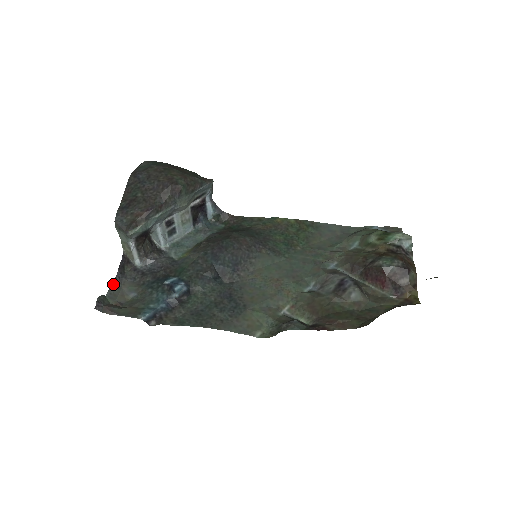
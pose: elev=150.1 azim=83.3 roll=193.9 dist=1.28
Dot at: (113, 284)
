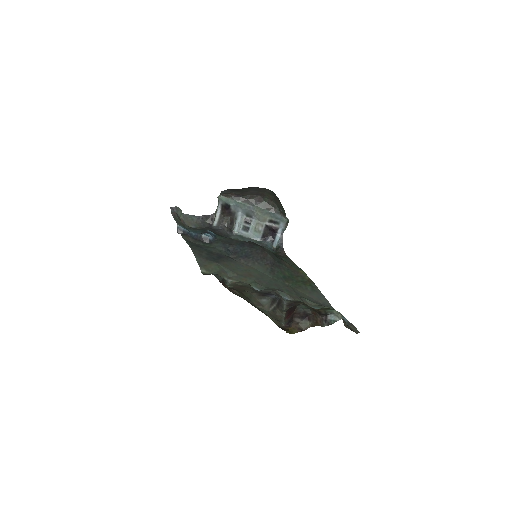
Dot at: (193, 216)
